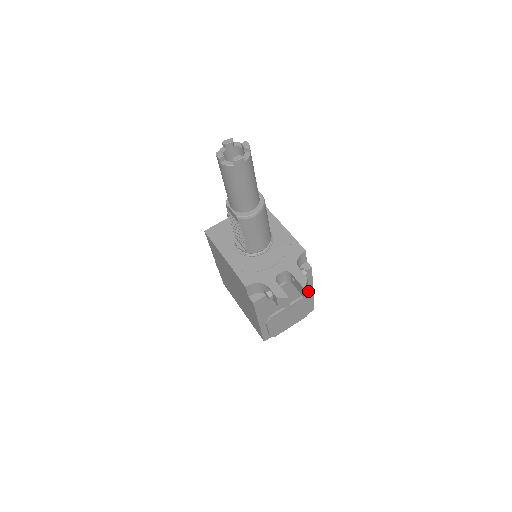
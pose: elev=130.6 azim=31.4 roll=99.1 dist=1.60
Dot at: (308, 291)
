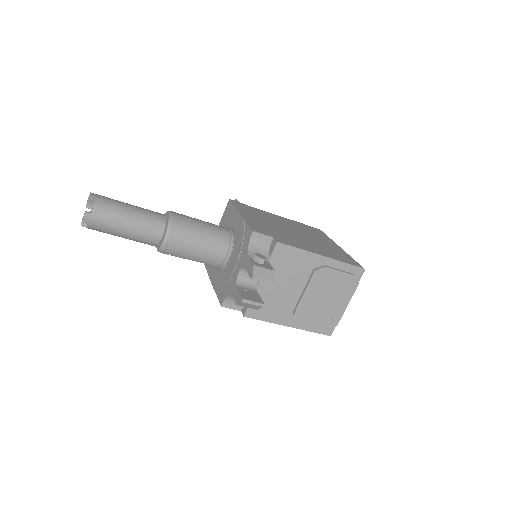
Dot at: (317, 261)
